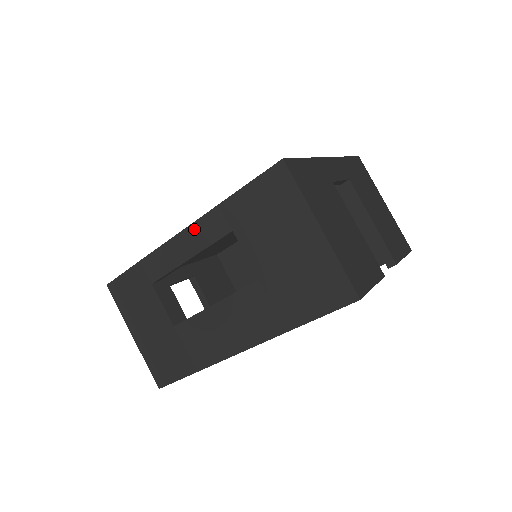
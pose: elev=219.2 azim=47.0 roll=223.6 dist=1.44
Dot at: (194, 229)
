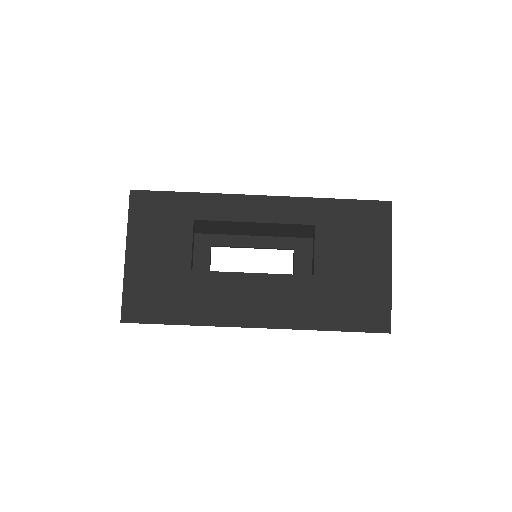
Dot at: (278, 202)
